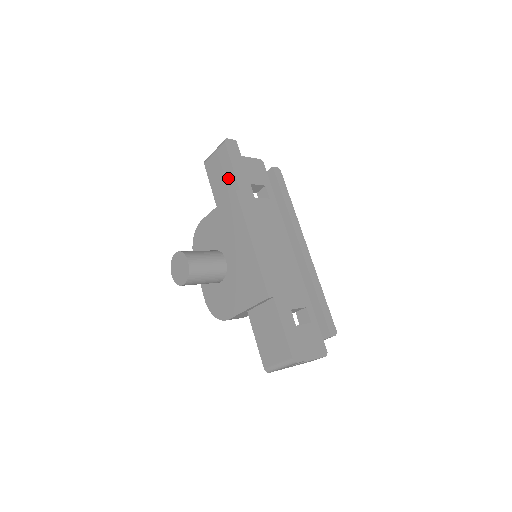
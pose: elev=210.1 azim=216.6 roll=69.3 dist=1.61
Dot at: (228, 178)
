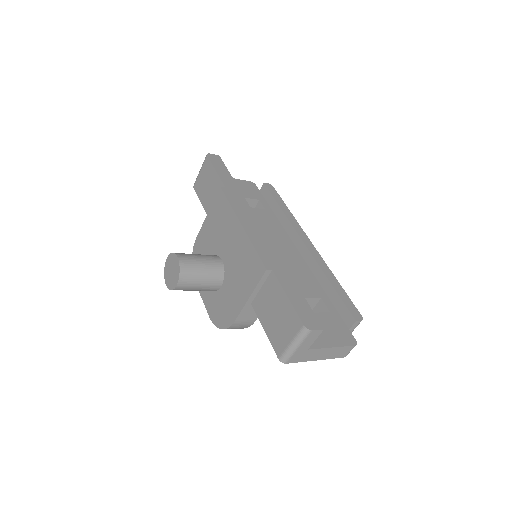
Dot at: (214, 184)
